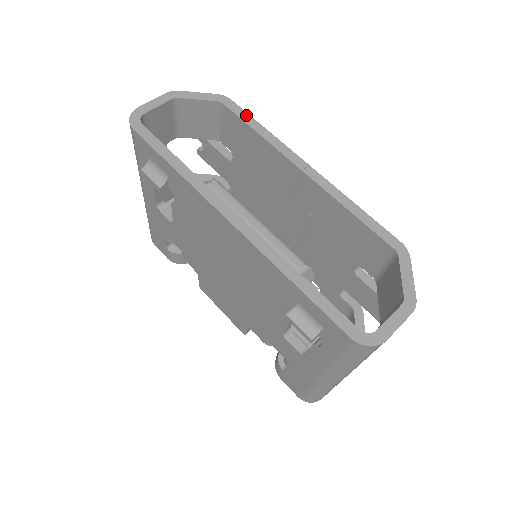
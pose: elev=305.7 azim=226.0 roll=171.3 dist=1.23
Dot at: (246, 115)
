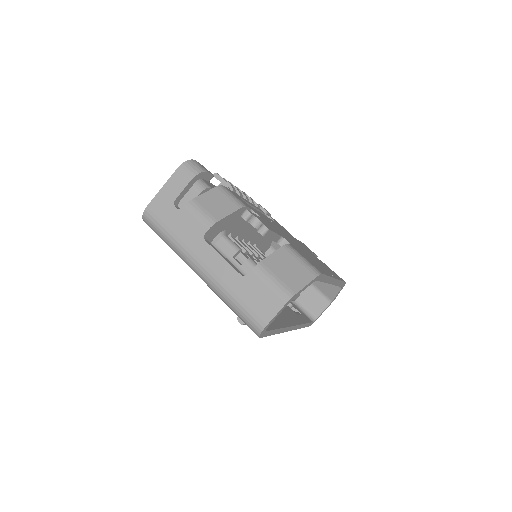
Dot at: (325, 277)
